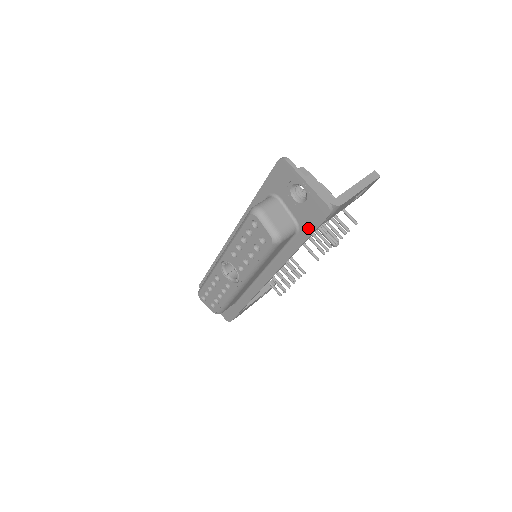
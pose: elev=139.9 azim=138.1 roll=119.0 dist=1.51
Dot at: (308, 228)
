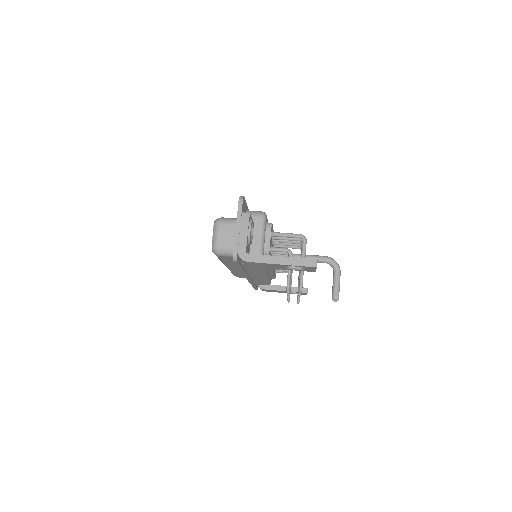
Dot at: occluded
